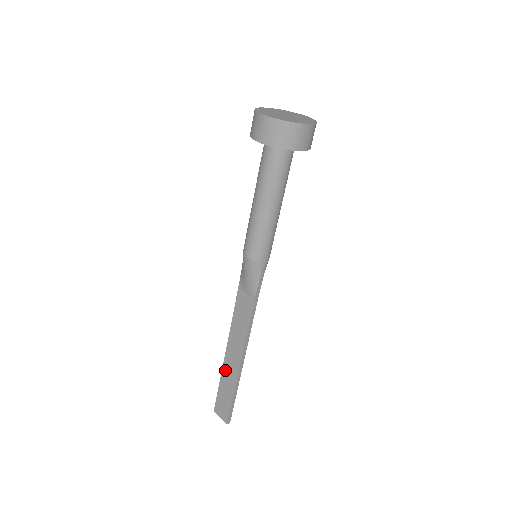
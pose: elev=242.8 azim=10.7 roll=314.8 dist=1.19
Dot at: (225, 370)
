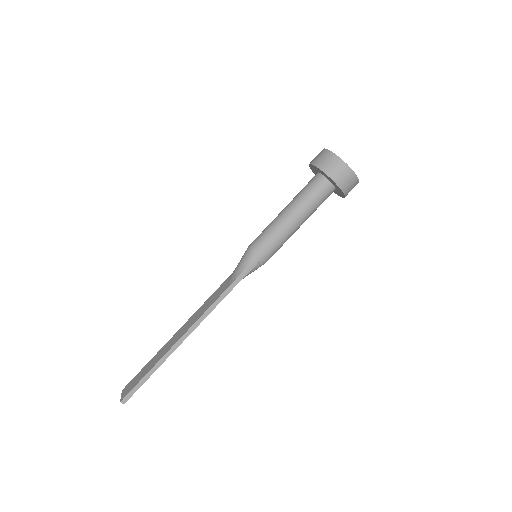
Dot at: (162, 349)
